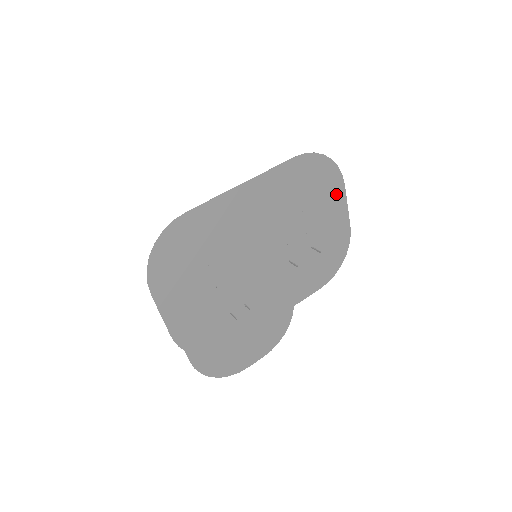
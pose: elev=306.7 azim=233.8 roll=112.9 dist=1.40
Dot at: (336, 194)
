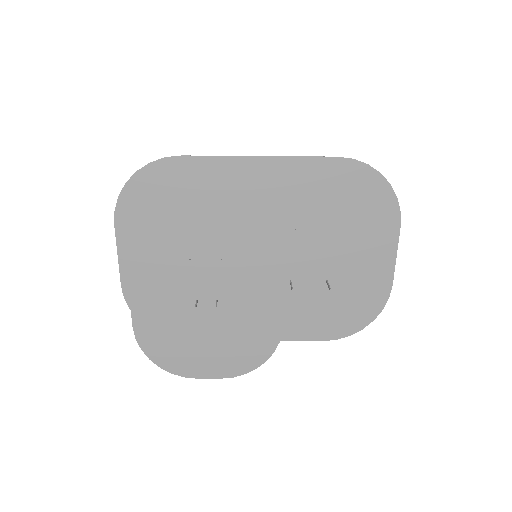
Dot at: (384, 232)
